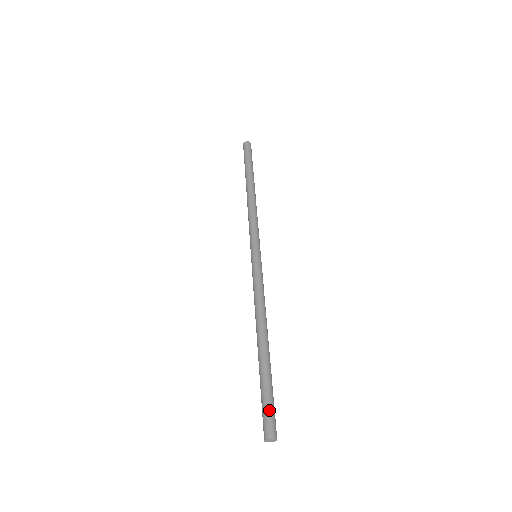
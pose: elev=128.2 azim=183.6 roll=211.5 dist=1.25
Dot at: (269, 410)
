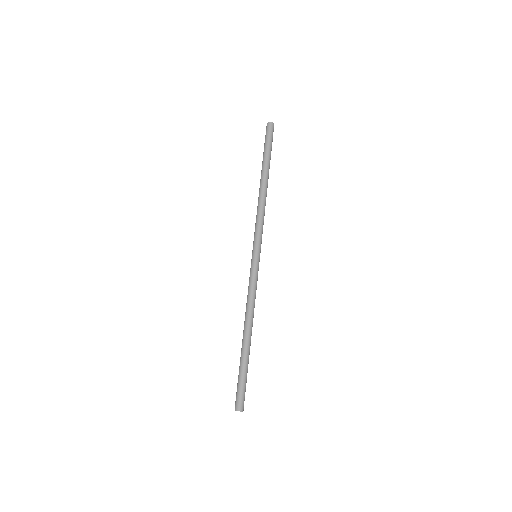
Dot at: (239, 391)
